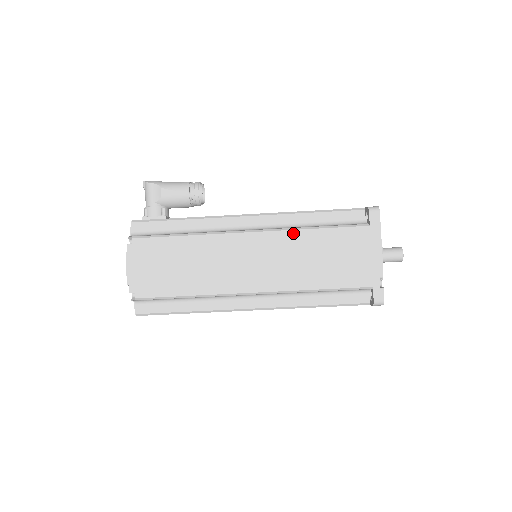
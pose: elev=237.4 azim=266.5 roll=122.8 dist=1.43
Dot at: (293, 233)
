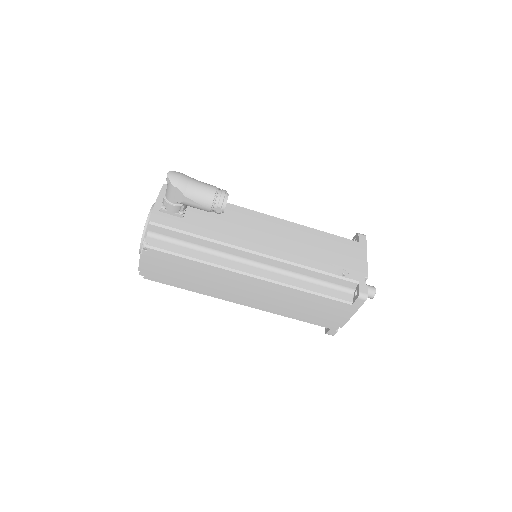
Dot at: (288, 289)
